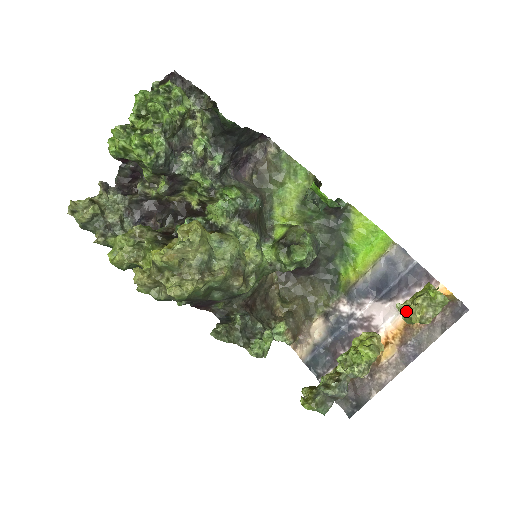
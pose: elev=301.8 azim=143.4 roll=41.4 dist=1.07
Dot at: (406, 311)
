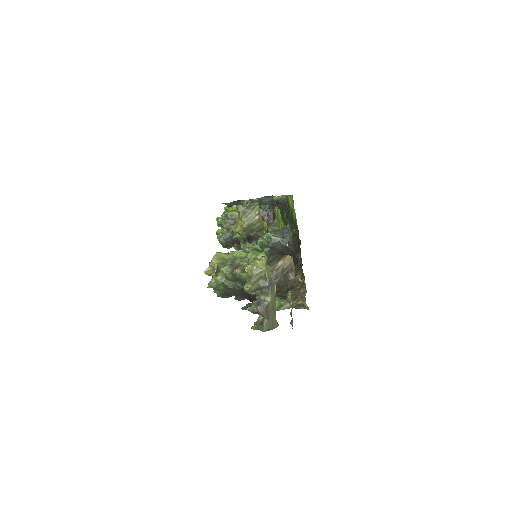
Dot at: (231, 228)
